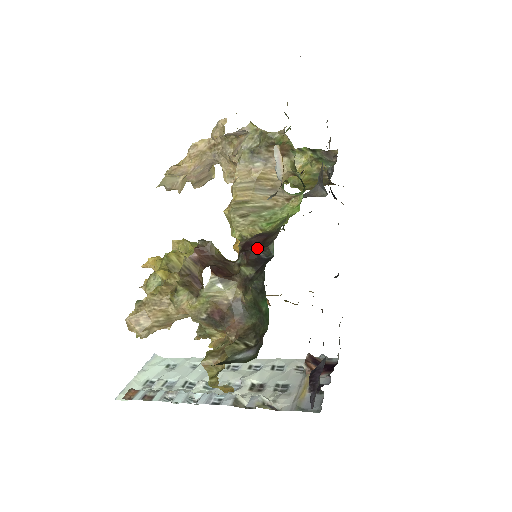
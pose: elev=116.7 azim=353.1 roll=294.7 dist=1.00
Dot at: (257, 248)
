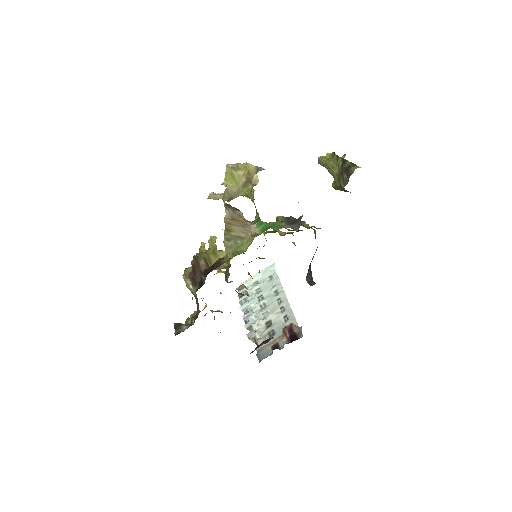
Dot at: occluded
